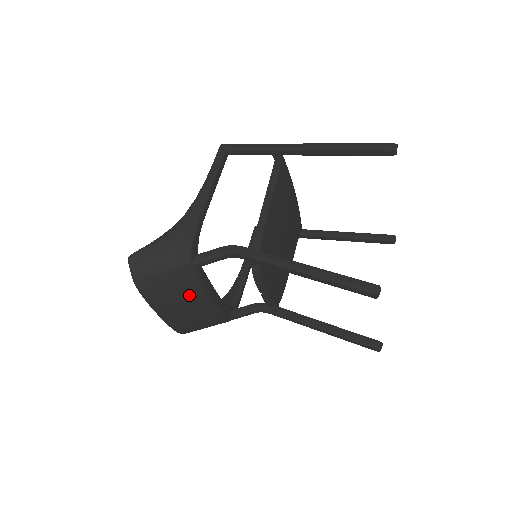
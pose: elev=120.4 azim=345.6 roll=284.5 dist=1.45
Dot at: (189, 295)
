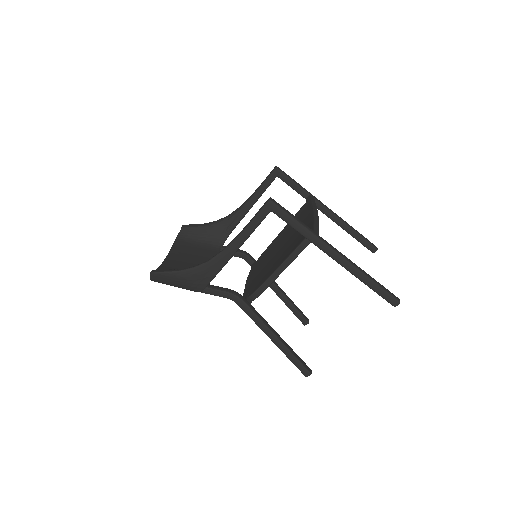
Dot at: occluded
